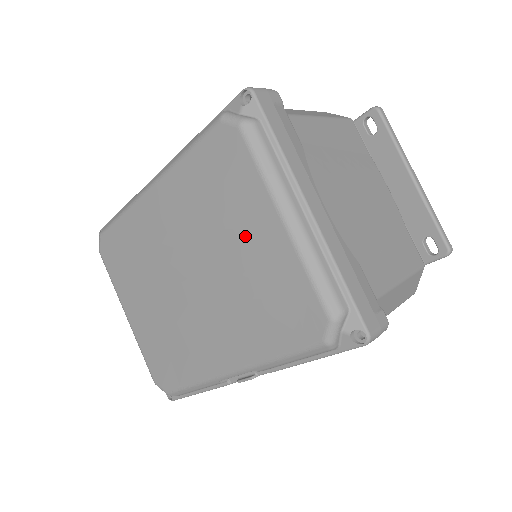
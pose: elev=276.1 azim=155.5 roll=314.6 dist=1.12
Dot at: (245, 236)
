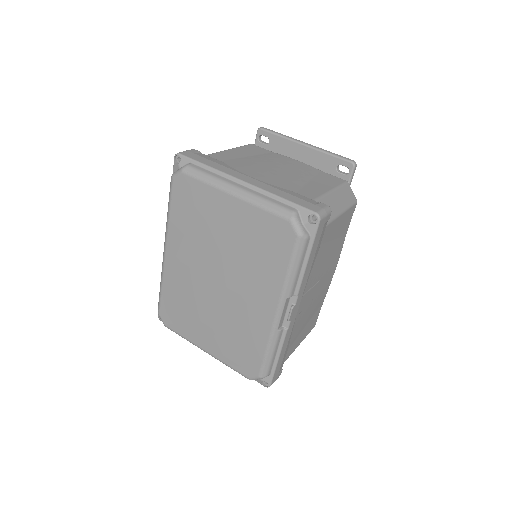
Dot at: (224, 223)
